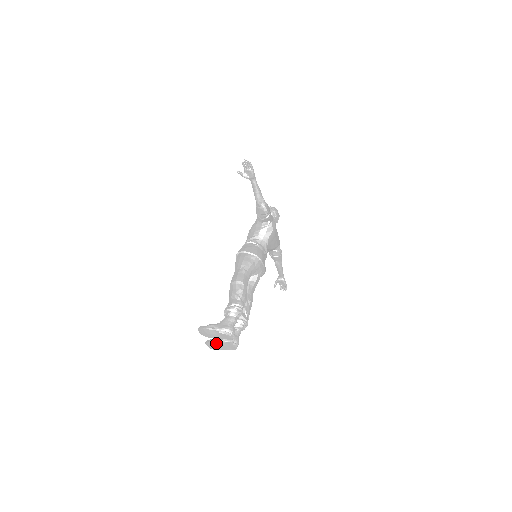
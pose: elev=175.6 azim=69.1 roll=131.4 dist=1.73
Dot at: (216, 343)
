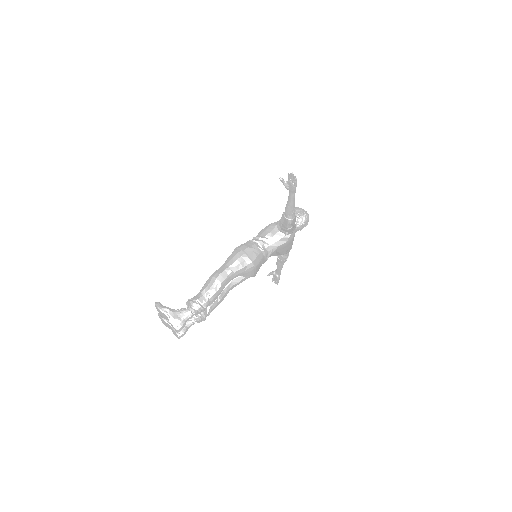
Dot at: (165, 322)
